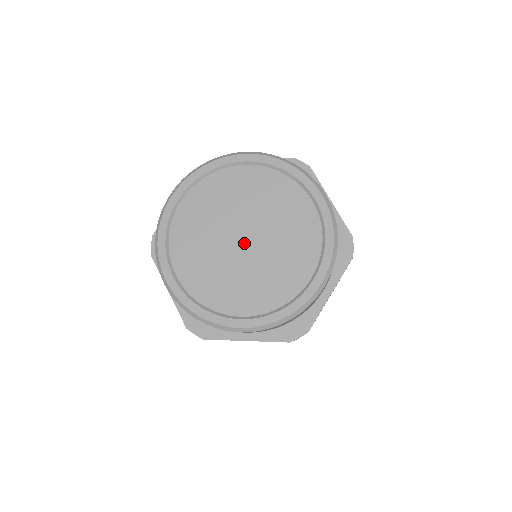
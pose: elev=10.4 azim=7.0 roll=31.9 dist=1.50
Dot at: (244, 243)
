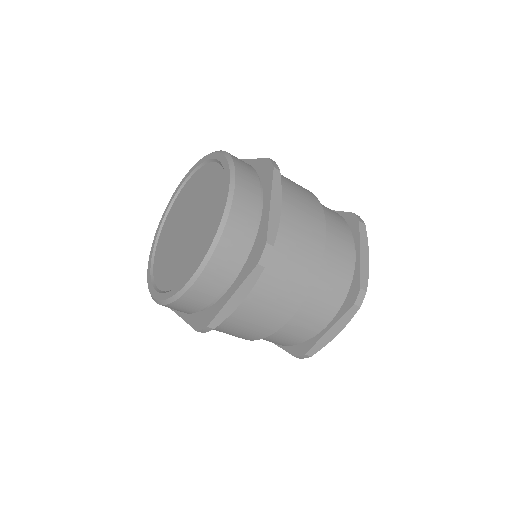
Dot at: (187, 228)
